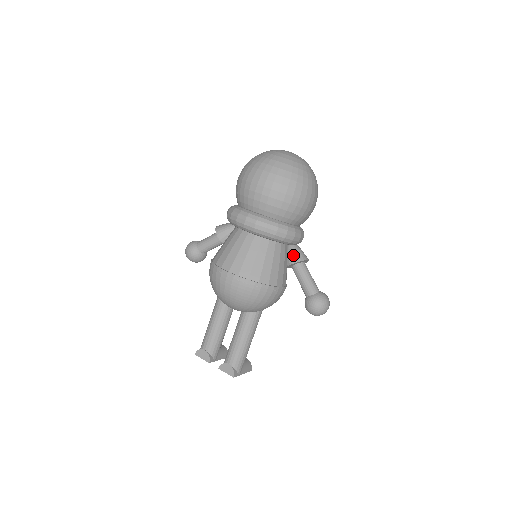
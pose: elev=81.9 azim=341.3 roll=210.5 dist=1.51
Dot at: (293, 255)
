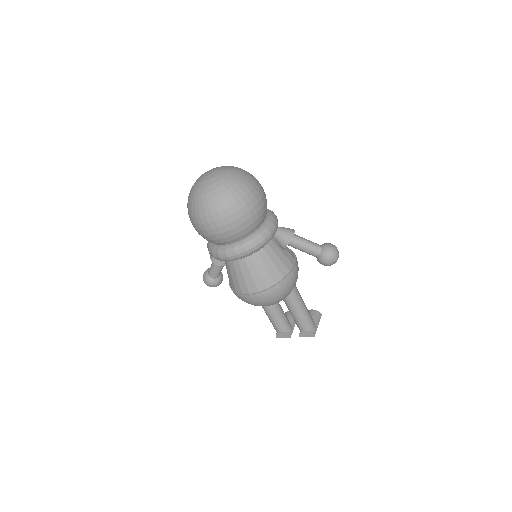
Dot at: (281, 240)
